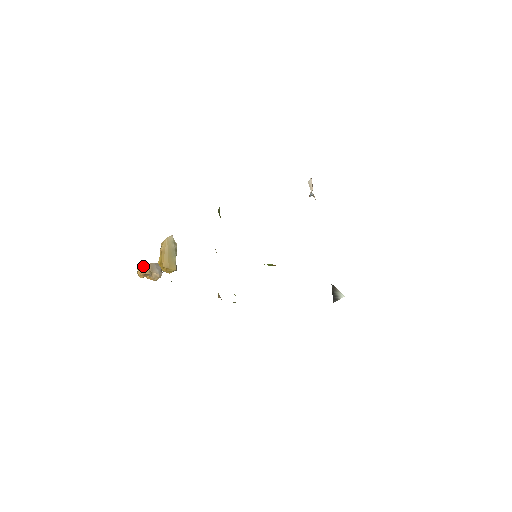
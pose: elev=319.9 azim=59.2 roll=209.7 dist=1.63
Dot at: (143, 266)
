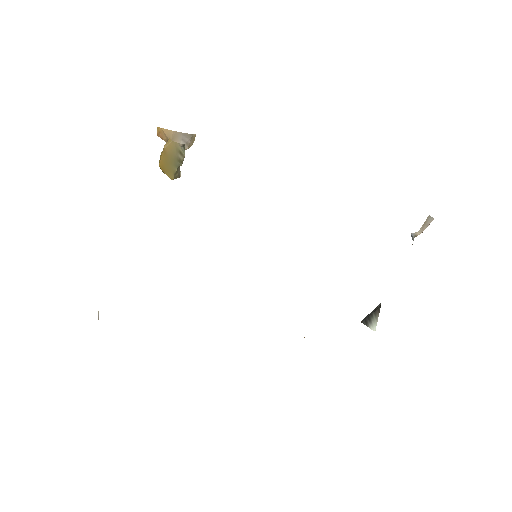
Dot at: (163, 129)
